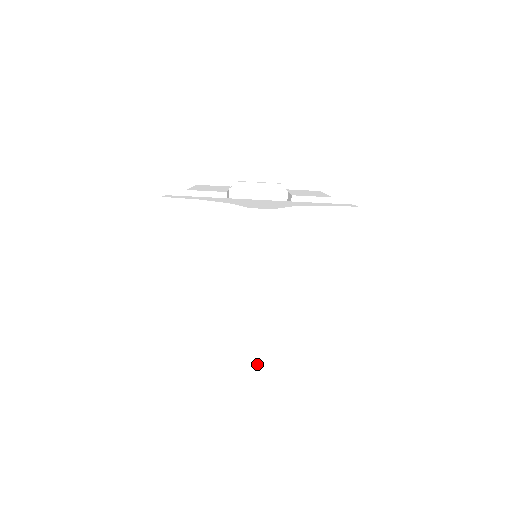
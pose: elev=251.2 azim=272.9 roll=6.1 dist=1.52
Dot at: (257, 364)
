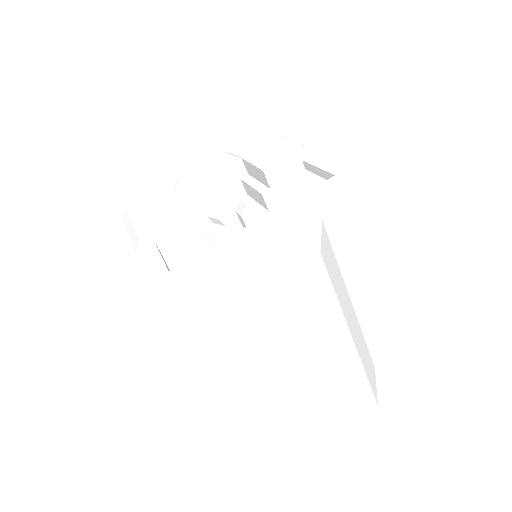
Dot at: (368, 401)
